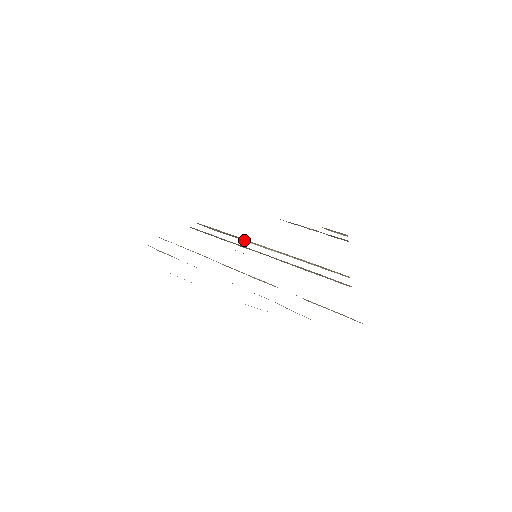
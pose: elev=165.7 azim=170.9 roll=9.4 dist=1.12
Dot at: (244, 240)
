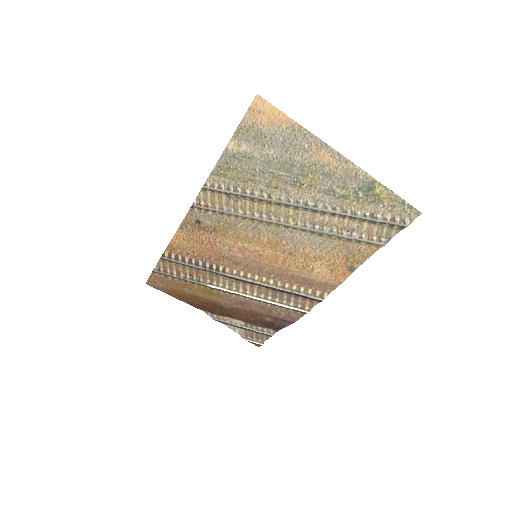
Dot at: (206, 284)
